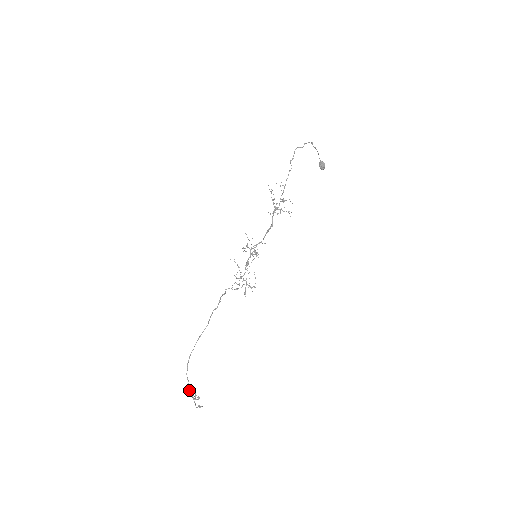
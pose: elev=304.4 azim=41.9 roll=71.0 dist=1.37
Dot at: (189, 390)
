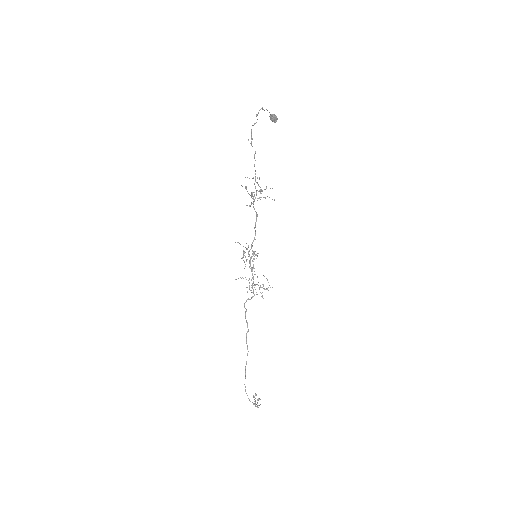
Dot at: occluded
